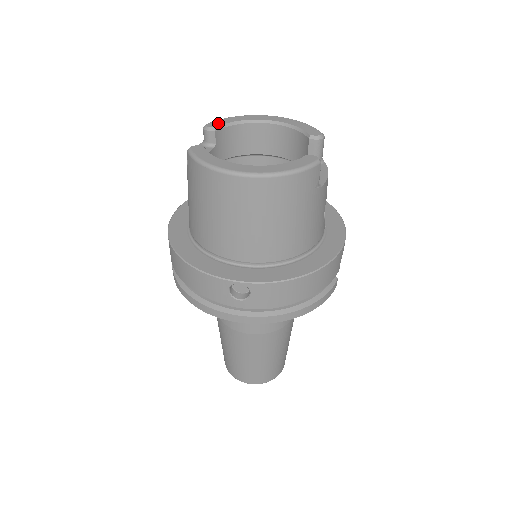
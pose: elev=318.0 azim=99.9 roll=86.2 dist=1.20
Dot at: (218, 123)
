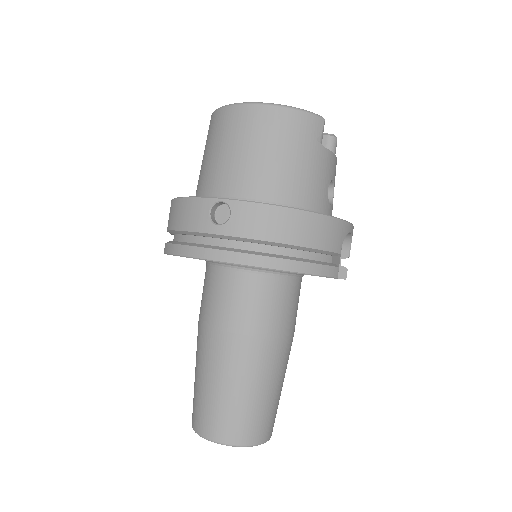
Dot at: occluded
